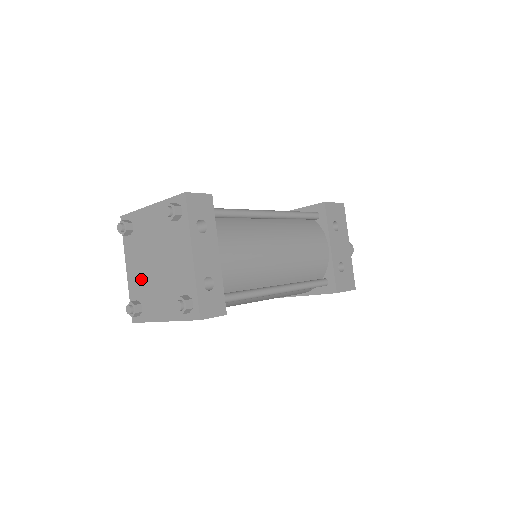
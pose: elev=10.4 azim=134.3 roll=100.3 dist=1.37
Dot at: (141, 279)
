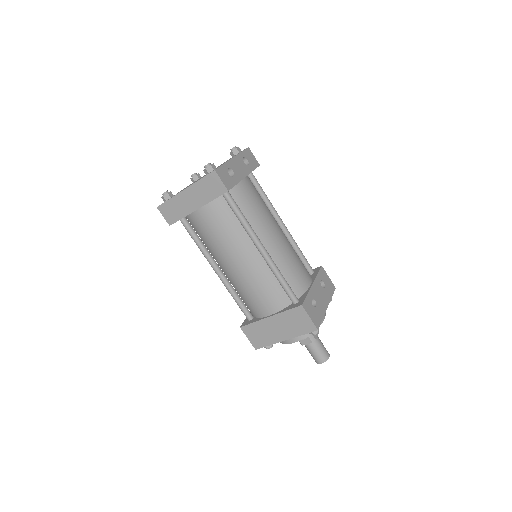
Dot at: occluded
